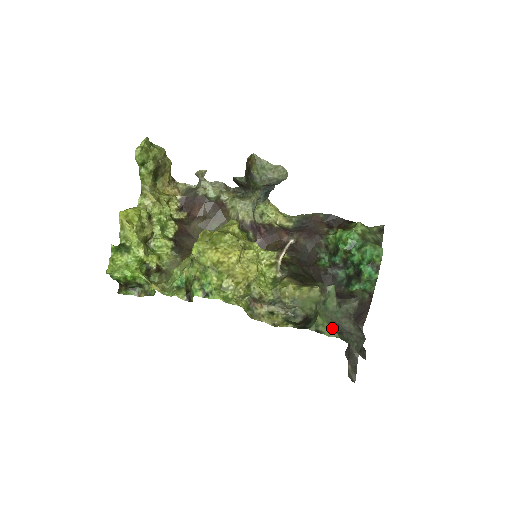
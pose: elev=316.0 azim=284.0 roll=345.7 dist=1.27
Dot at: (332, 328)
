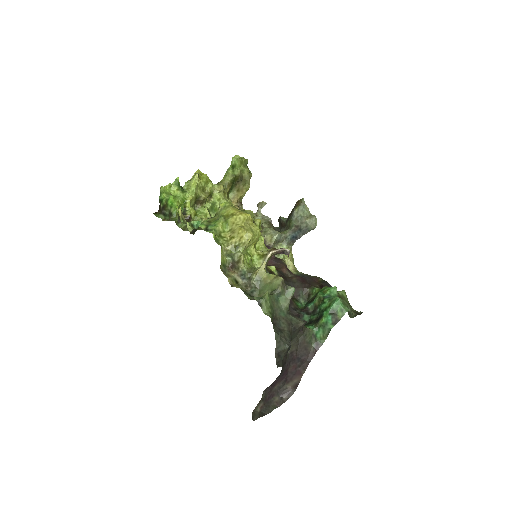
Dot at: (271, 310)
